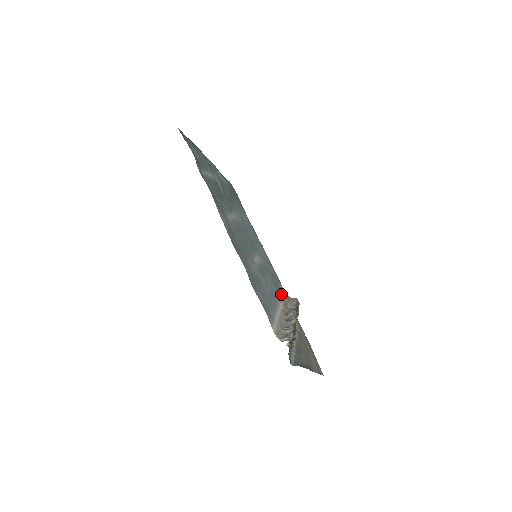
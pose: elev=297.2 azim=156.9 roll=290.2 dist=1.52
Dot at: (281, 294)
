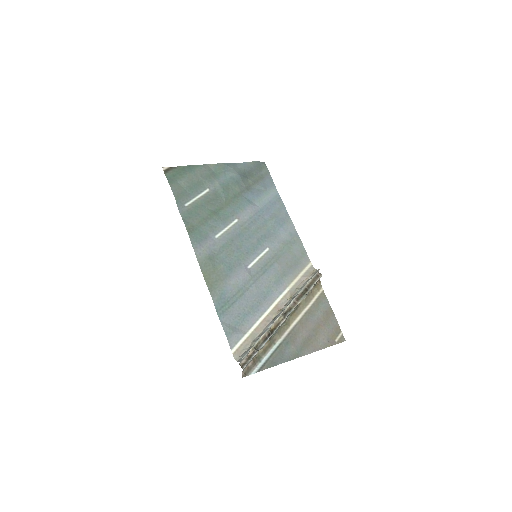
Dot at: (295, 276)
